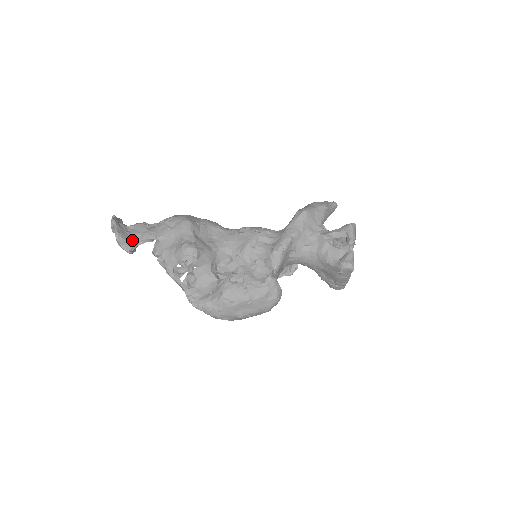
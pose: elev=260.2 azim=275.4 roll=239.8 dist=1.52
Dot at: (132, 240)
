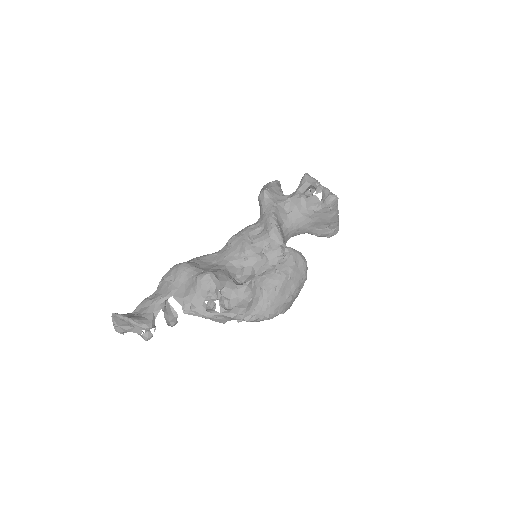
Dot at: (147, 317)
